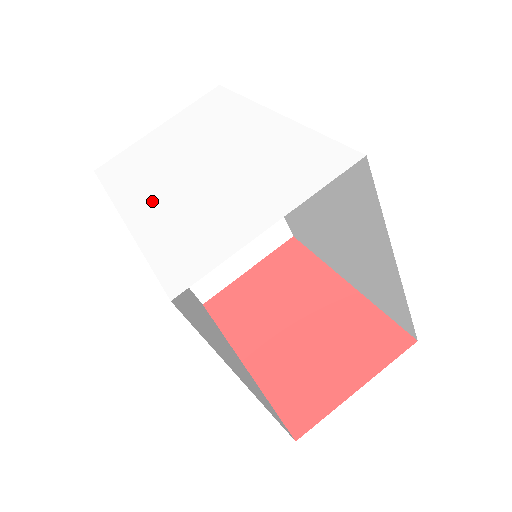
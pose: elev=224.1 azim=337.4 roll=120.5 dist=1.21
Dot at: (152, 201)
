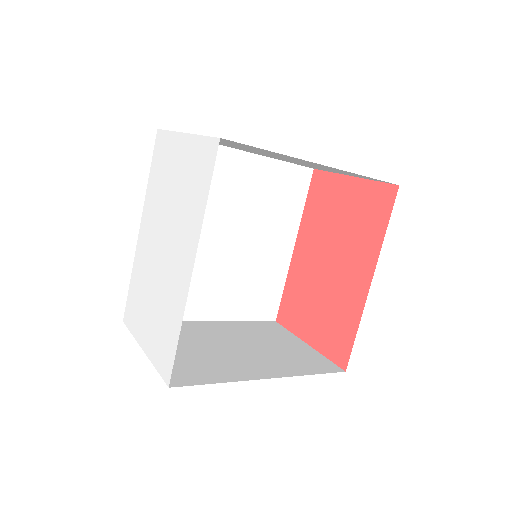
Dot at: (146, 237)
